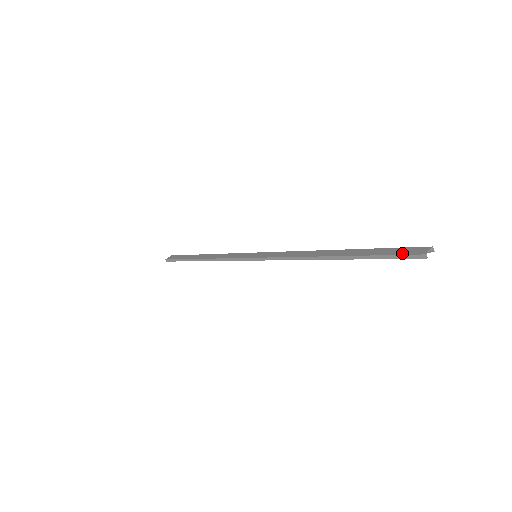
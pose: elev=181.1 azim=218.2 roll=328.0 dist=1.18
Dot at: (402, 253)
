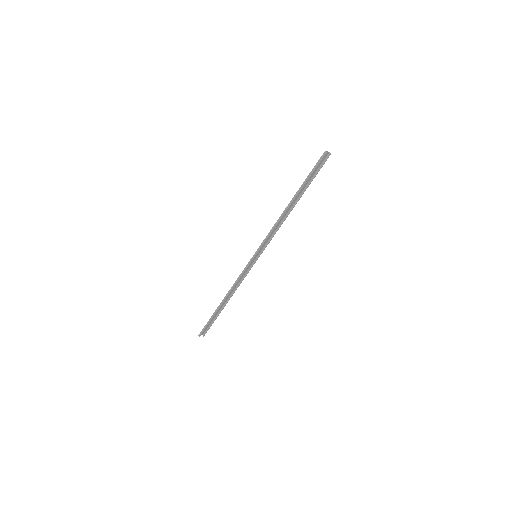
Dot at: (318, 163)
